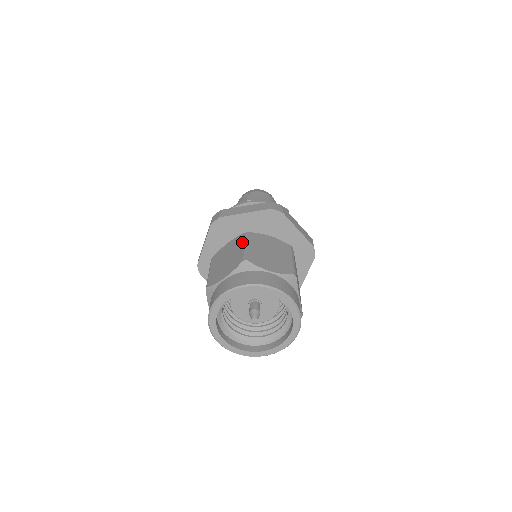
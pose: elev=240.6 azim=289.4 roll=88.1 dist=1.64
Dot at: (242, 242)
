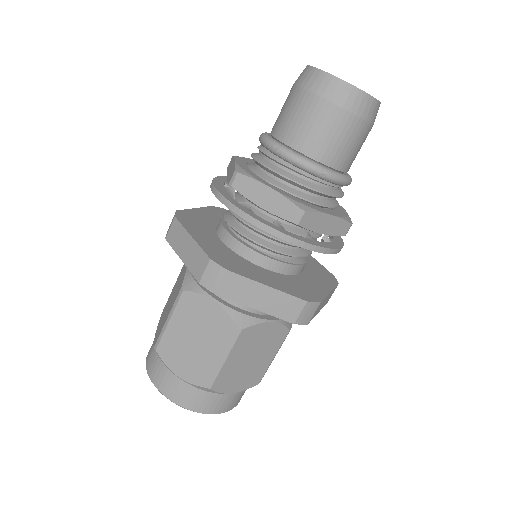
Dot at: (223, 346)
